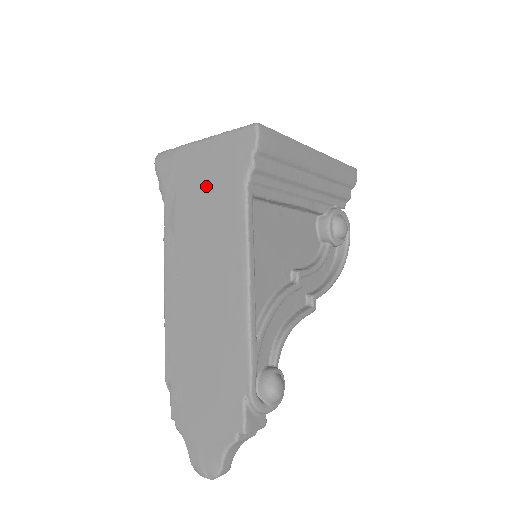
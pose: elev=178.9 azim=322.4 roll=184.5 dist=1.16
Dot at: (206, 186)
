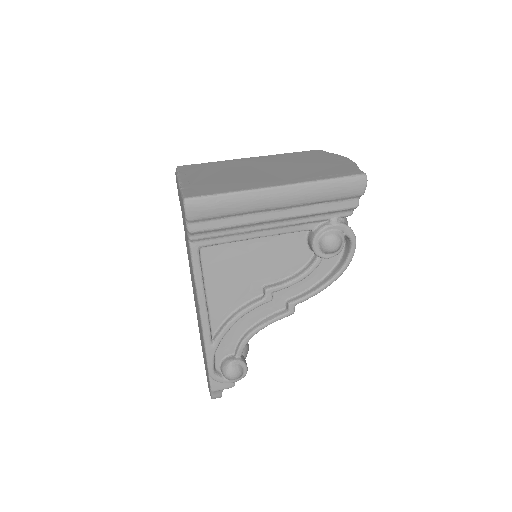
Dot at: occluded
